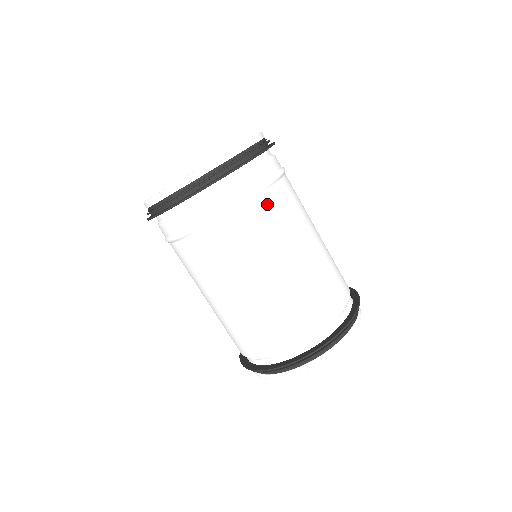
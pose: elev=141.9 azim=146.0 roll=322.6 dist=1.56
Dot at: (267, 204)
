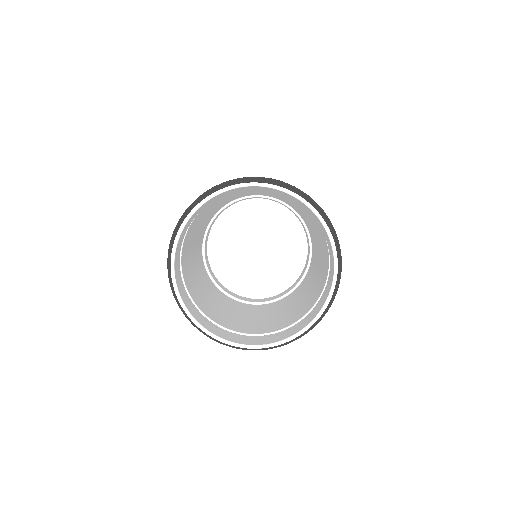
Dot at: (234, 328)
